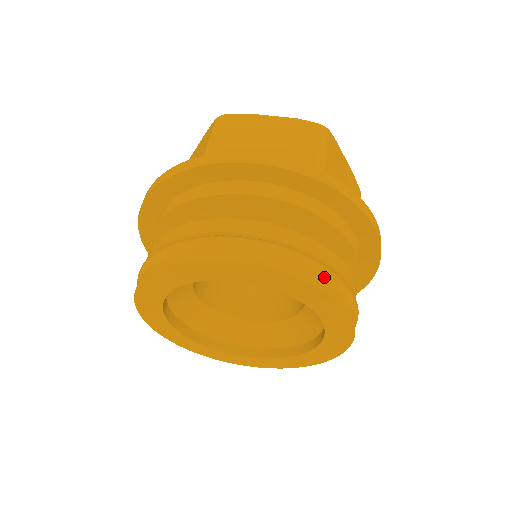
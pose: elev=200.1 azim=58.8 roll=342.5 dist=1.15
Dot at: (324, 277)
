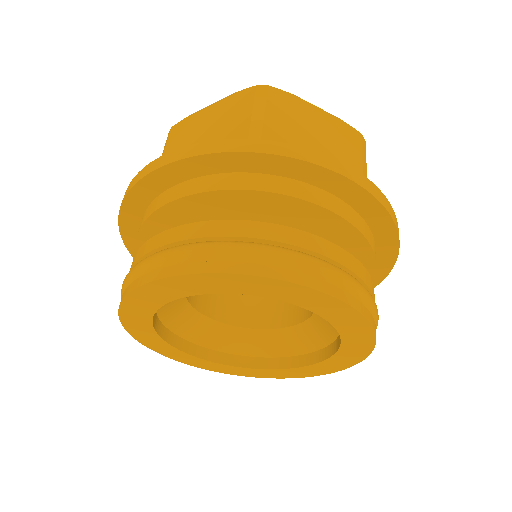
Dot at: (373, 313)
